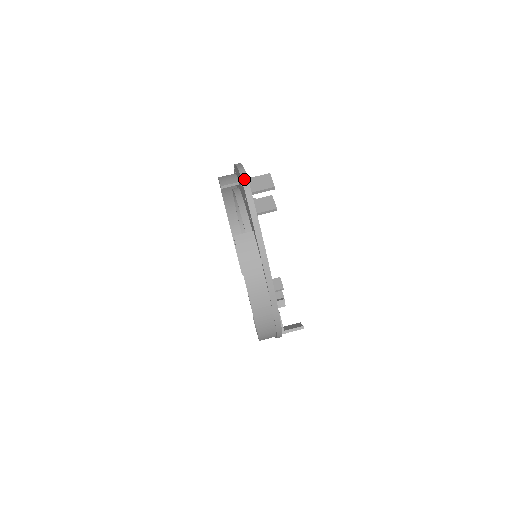
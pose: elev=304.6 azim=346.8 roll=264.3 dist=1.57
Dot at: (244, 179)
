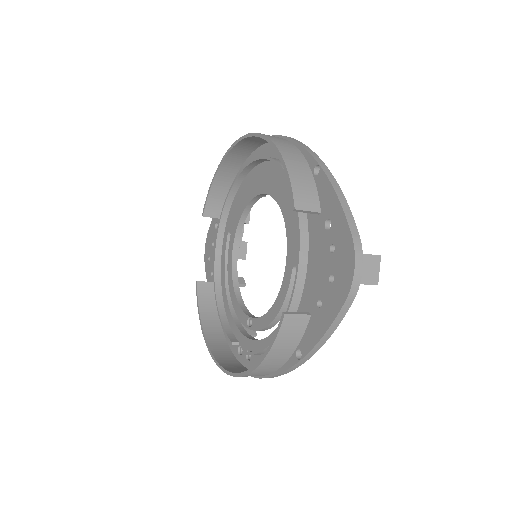
Dot at: (358, 273)
